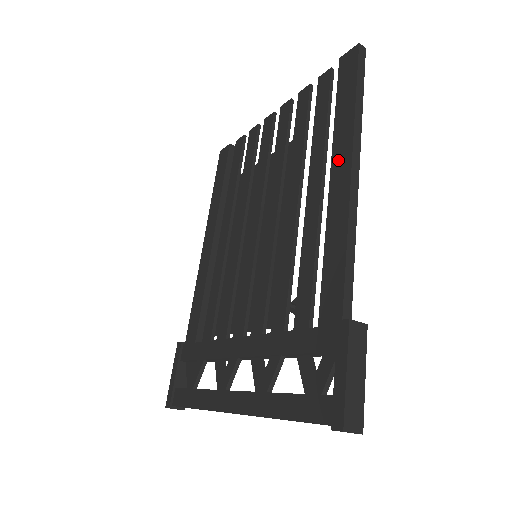
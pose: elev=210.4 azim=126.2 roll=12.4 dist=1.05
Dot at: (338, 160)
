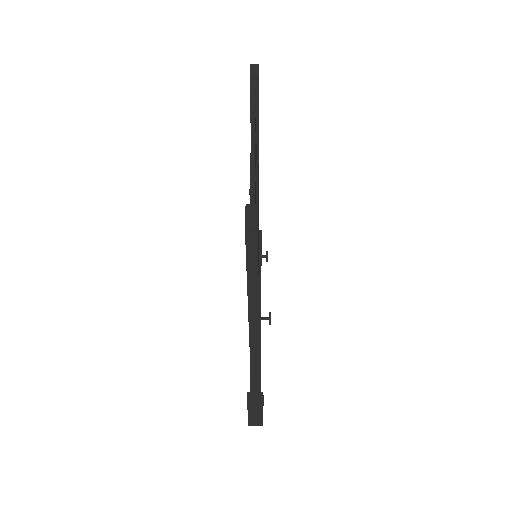
Dot at: occluded
